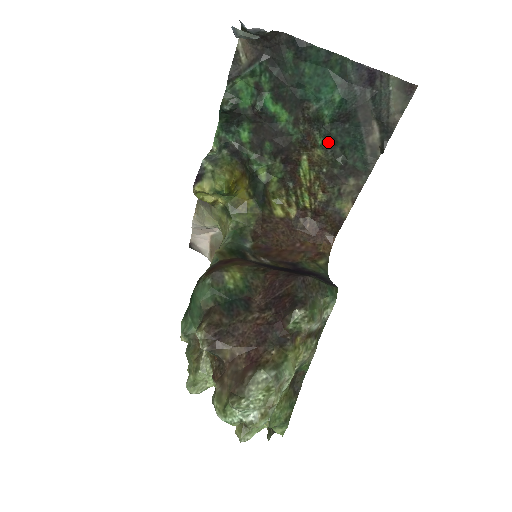
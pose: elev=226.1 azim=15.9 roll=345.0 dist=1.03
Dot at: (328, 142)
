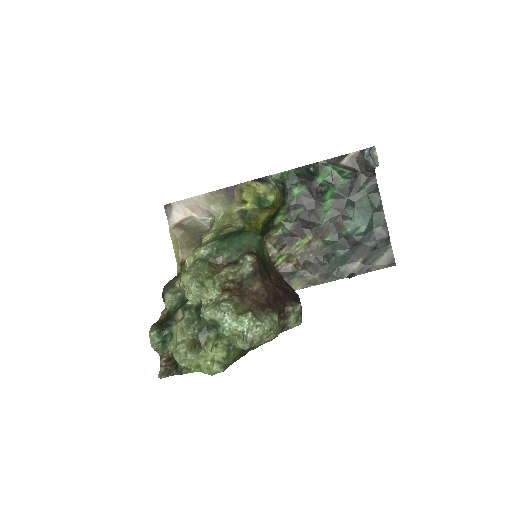
Dot at: (330, 244)
